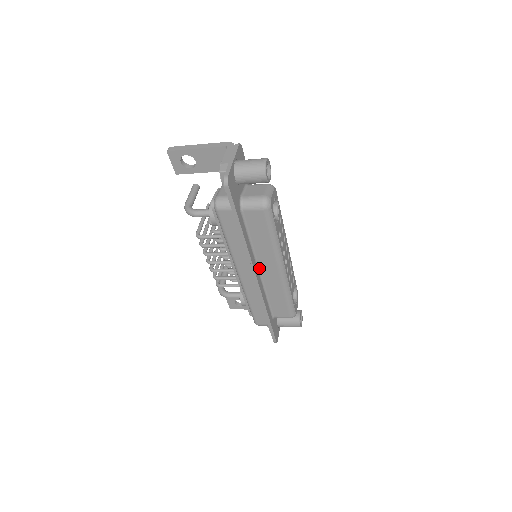
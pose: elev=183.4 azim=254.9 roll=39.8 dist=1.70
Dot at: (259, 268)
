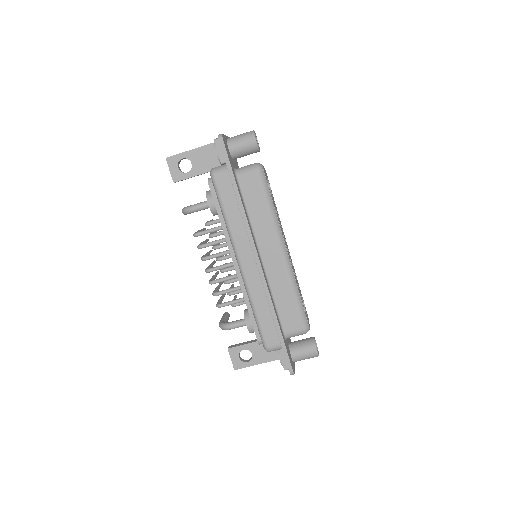
Dot at: (260, 254)
